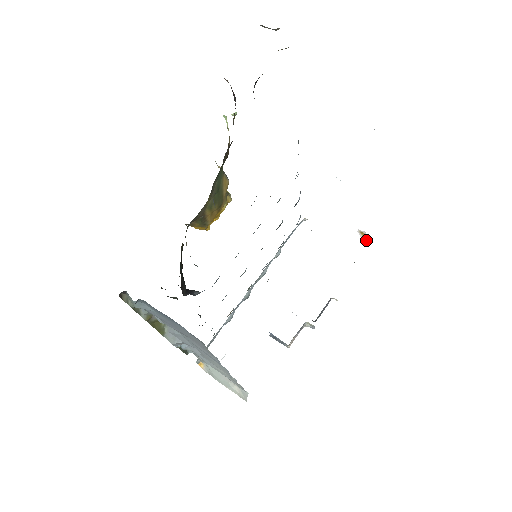
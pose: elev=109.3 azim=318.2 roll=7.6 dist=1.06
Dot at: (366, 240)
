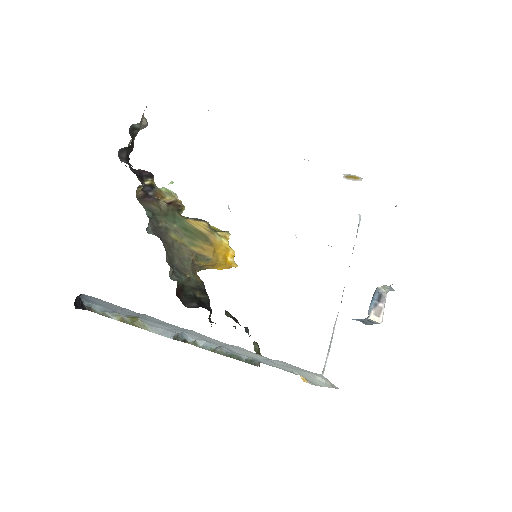
Dot at: (357, 179)
